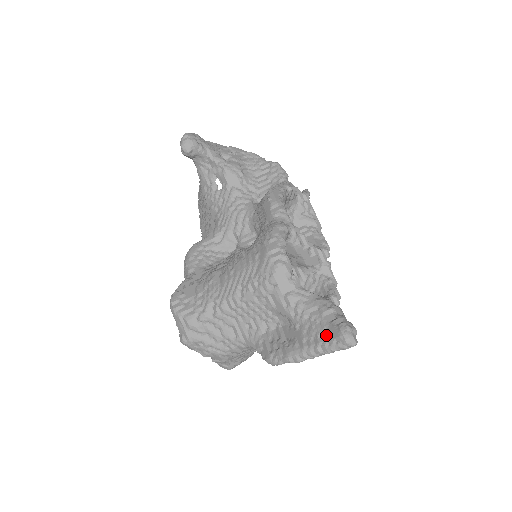
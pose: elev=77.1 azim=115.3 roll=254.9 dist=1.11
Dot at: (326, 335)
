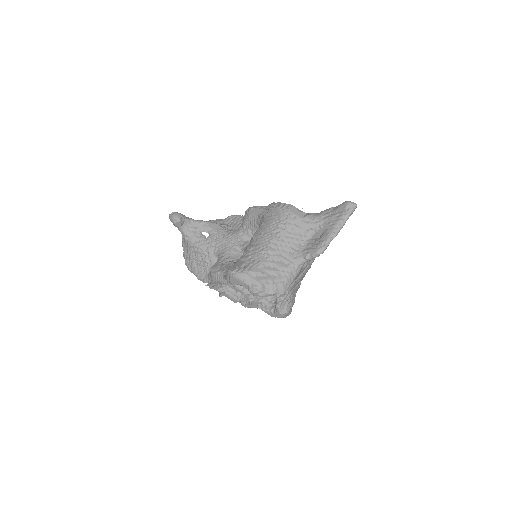
Dot at: (340, 212)
